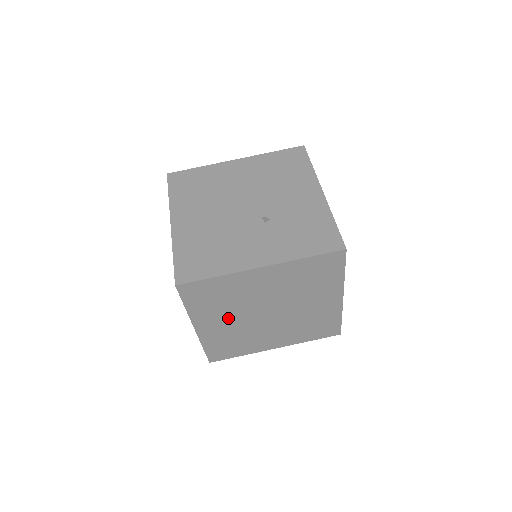
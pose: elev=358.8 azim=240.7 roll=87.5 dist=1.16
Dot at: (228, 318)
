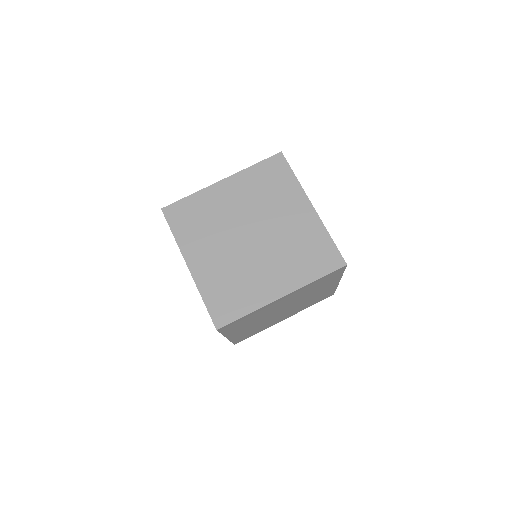
Dot at: (214, 247)
